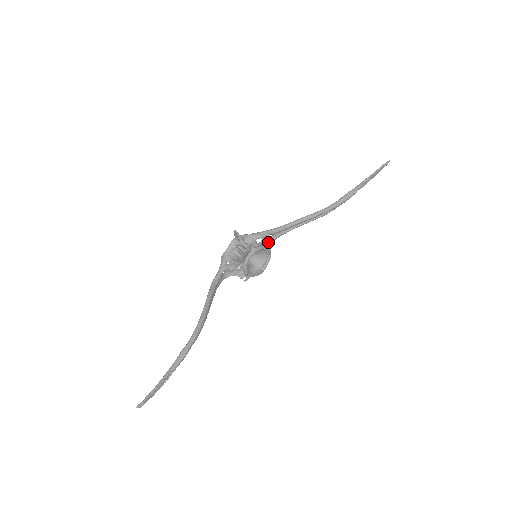
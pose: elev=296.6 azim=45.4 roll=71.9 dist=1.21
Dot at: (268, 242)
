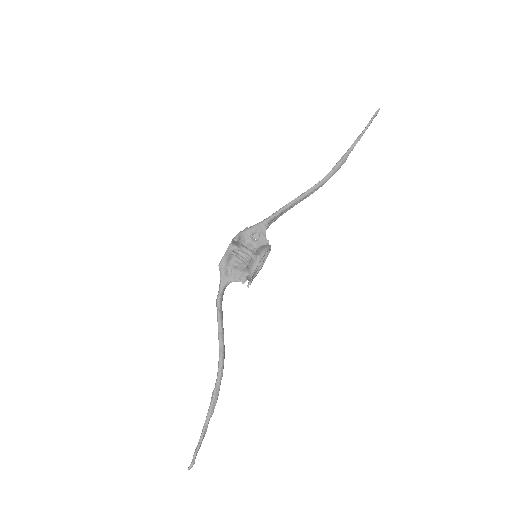
Dot at: occluded
